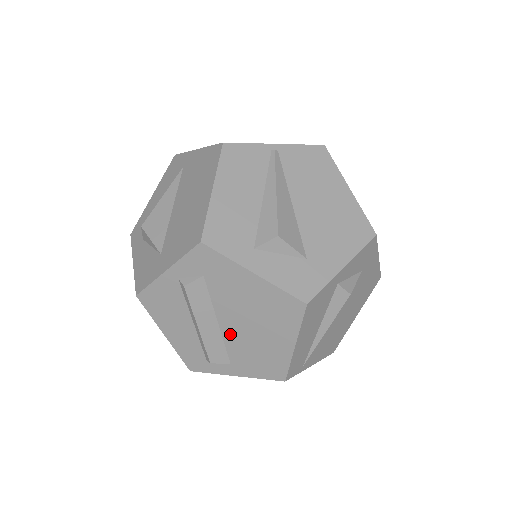
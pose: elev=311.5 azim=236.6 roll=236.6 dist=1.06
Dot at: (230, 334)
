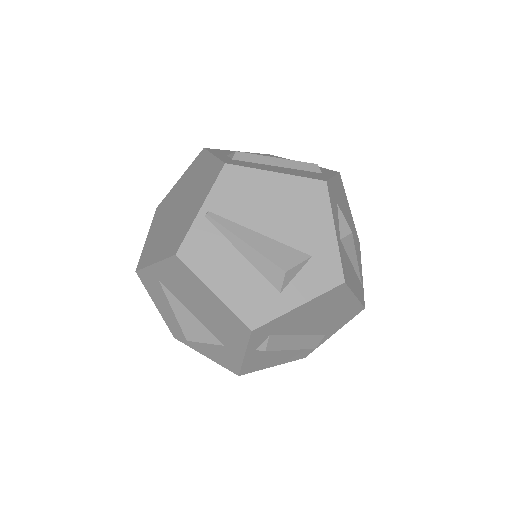
Dot at: (312, 330)
